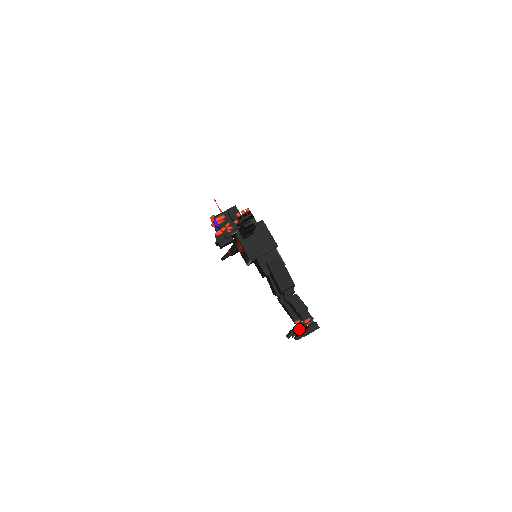
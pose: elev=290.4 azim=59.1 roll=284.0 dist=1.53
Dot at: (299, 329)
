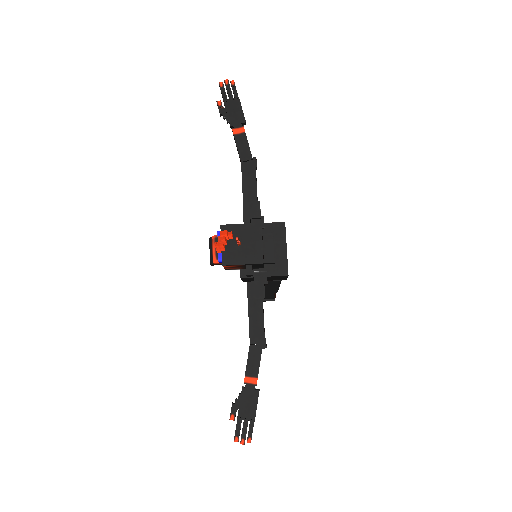
Dot at: occluded
